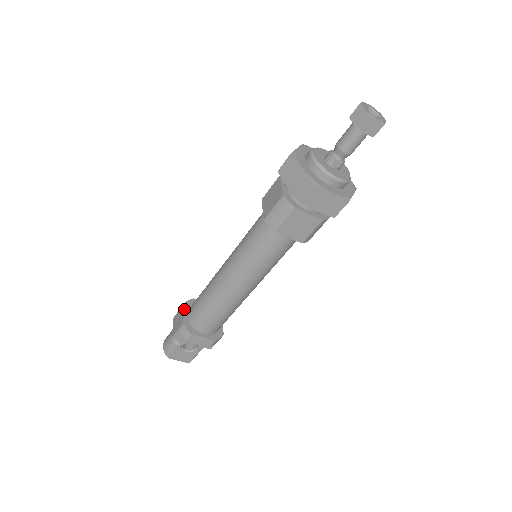
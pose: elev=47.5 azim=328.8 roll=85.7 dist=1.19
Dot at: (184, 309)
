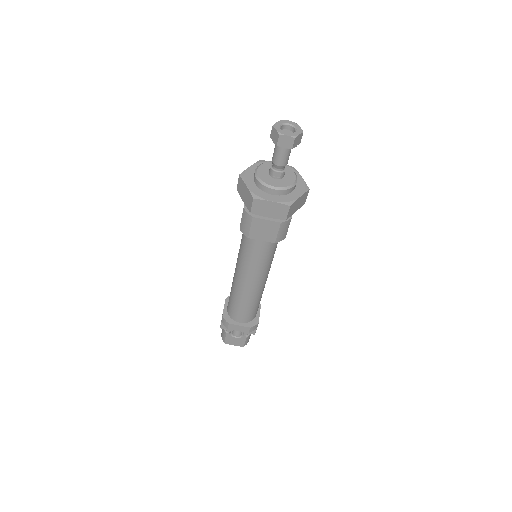
Dot at: (225, 304)
